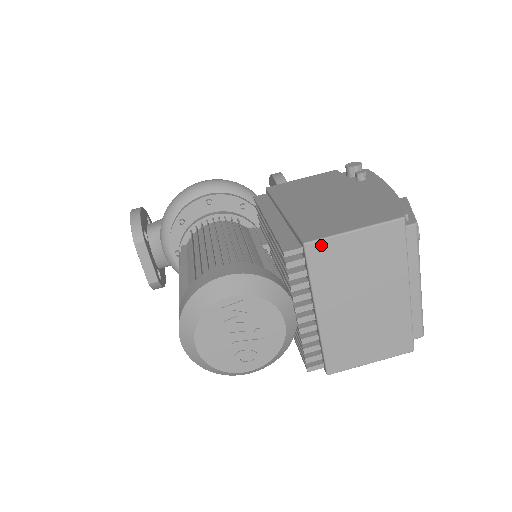
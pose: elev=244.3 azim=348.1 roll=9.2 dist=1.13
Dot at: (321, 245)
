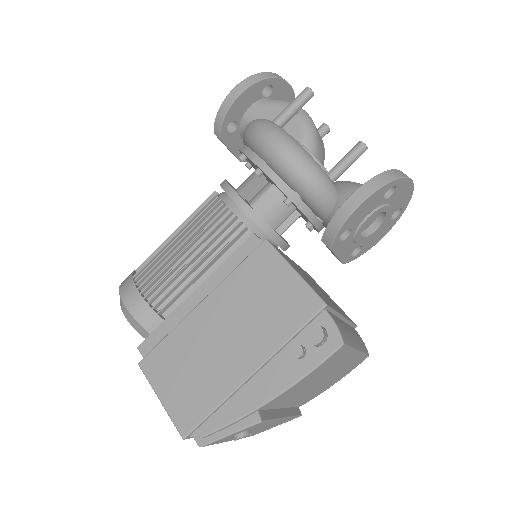
Dot at: (147, 375)
